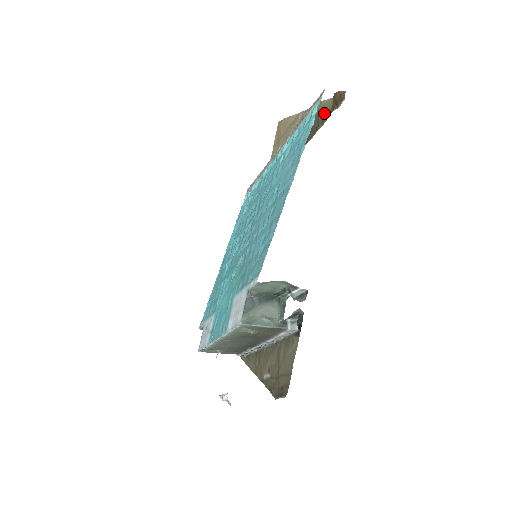
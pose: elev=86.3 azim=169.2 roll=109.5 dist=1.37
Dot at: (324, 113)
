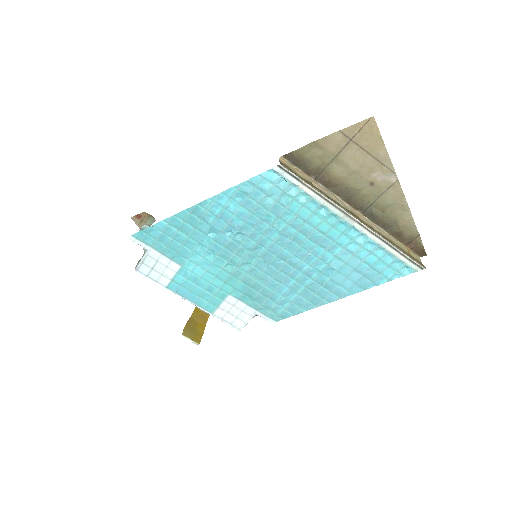
Dot at: (405, 237)
